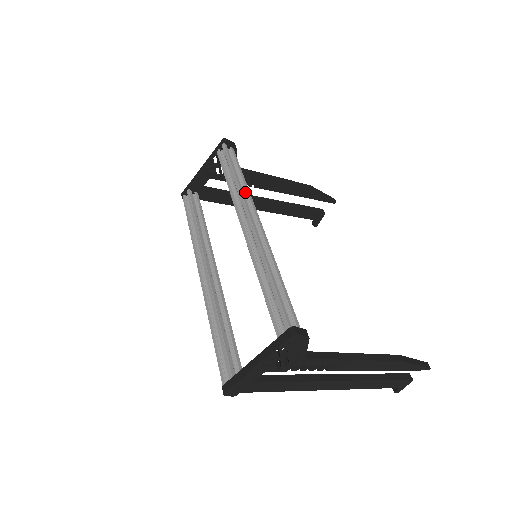
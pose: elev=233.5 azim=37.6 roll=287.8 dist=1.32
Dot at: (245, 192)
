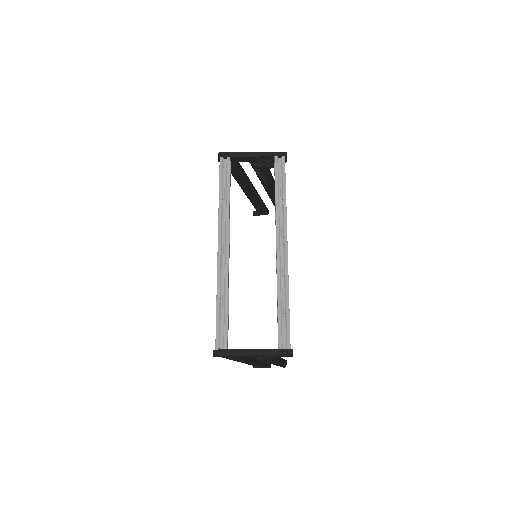
Dot at: occluded
